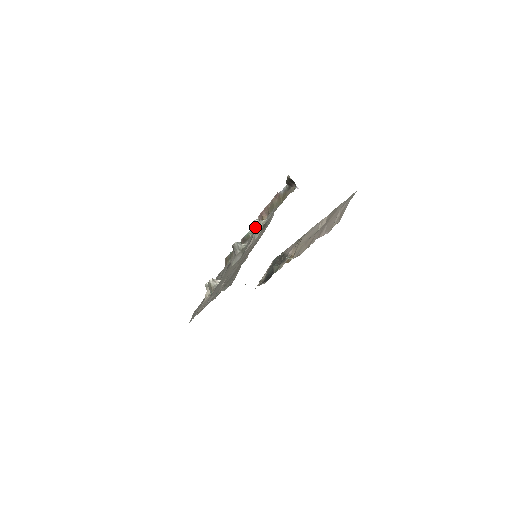
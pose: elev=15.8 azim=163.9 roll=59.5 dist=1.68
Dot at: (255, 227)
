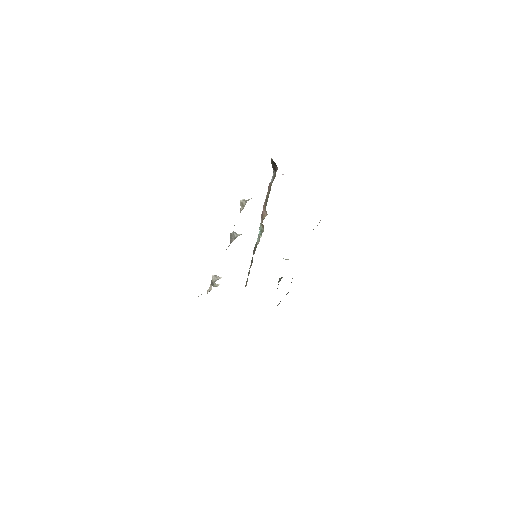
Dot at: (241, 205)
